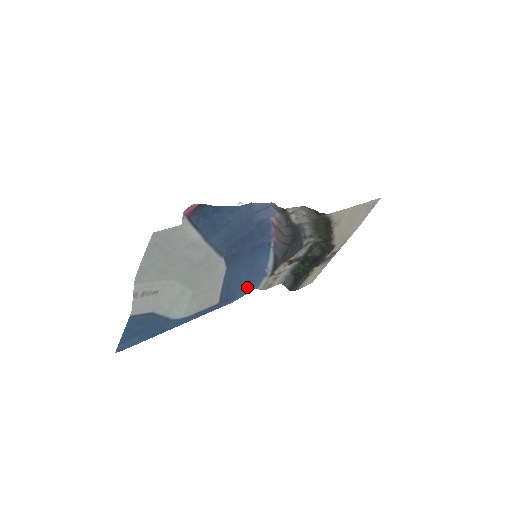
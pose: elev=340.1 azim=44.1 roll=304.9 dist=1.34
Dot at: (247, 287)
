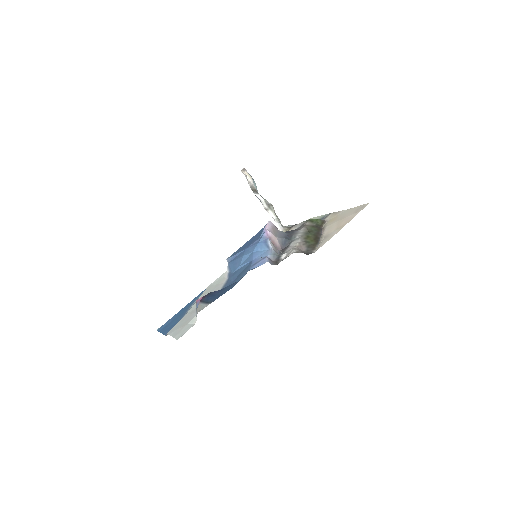
Dot at: occluded
